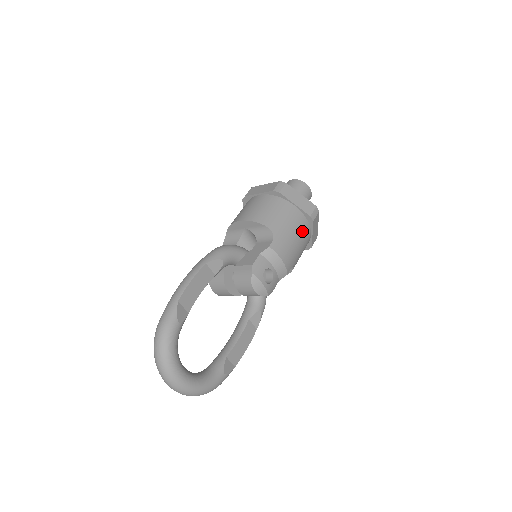
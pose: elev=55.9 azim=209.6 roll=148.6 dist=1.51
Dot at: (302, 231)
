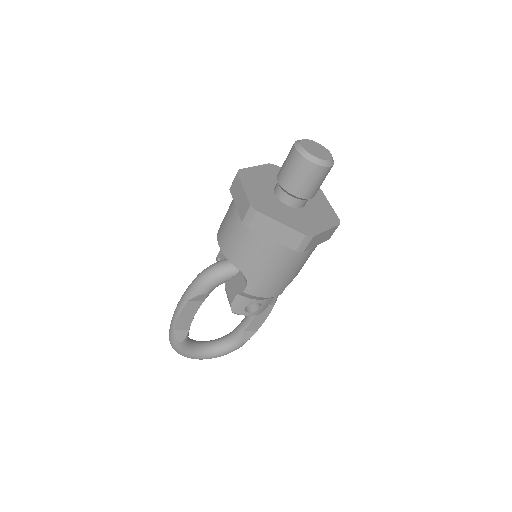
Dot at: (291, 260)
